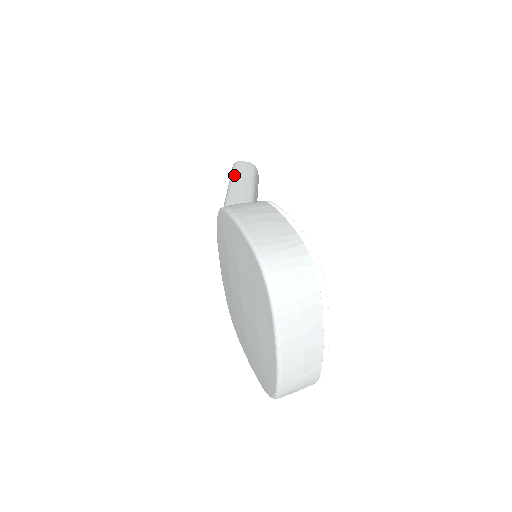
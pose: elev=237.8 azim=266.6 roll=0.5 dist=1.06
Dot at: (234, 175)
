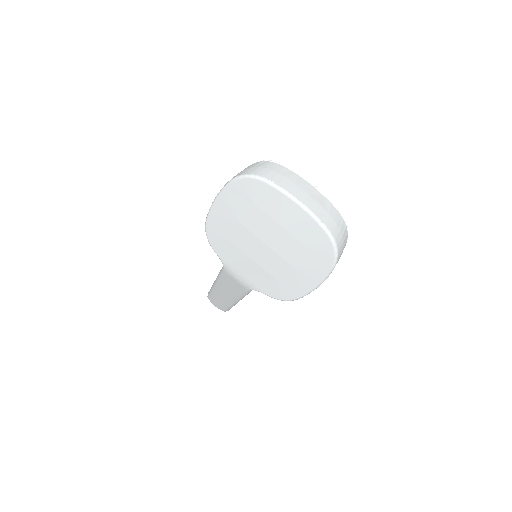
Dot at: occluded
